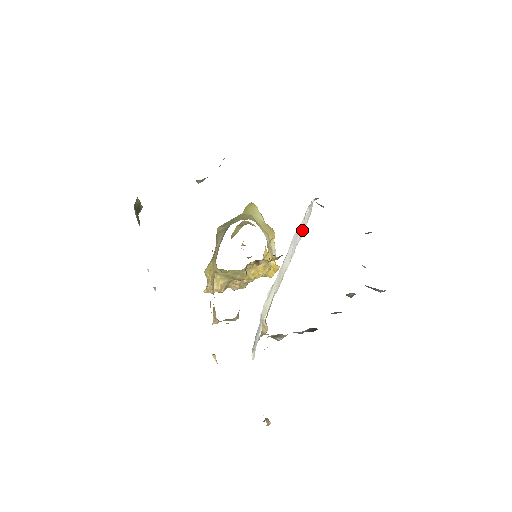
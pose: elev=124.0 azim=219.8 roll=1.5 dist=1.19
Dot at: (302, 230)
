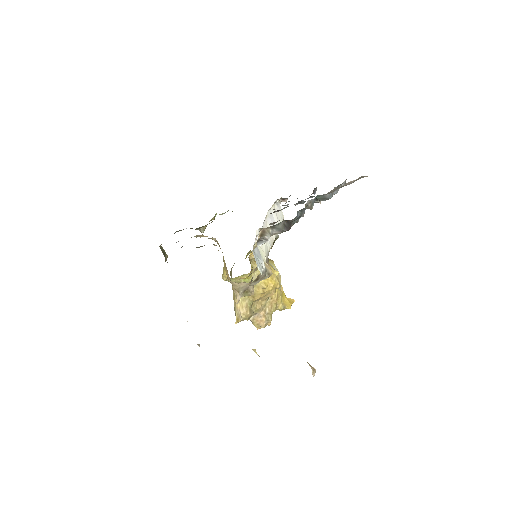
Dot at: (278, 220)
